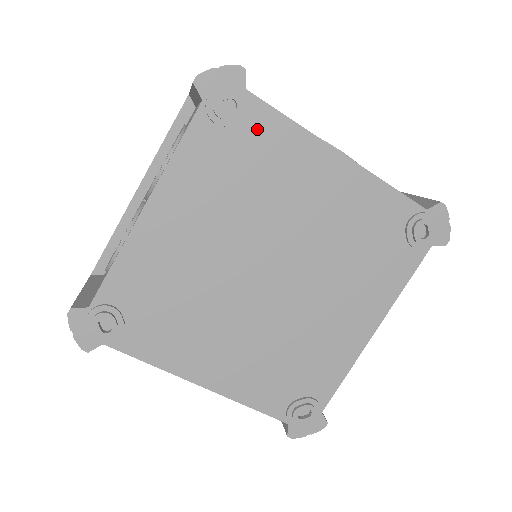
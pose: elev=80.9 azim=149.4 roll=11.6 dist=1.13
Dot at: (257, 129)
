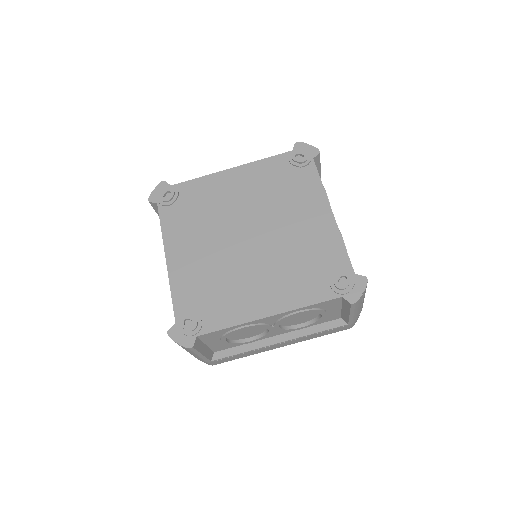
Dot at: (187, 193)
